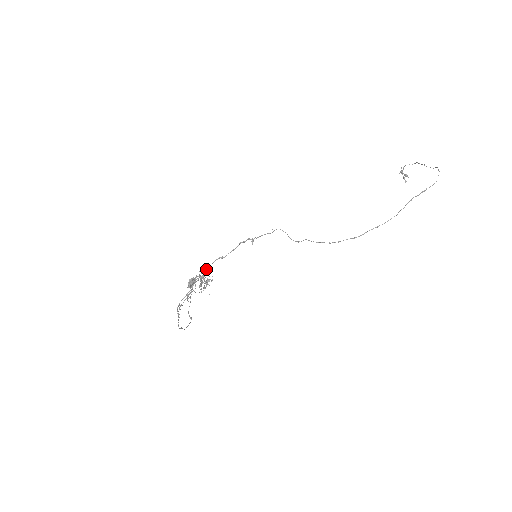
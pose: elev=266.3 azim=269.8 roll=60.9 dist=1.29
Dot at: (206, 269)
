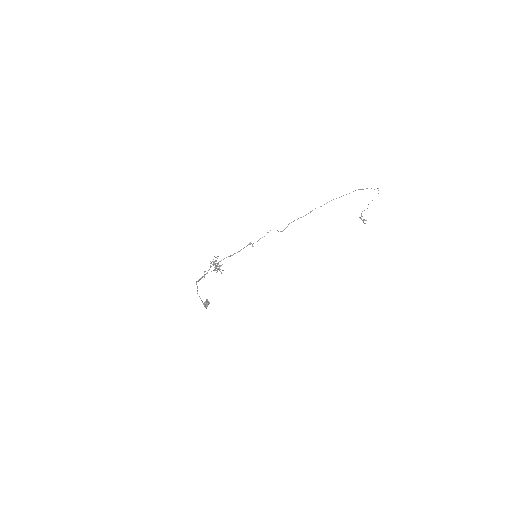
Dot at: (218, 262)
